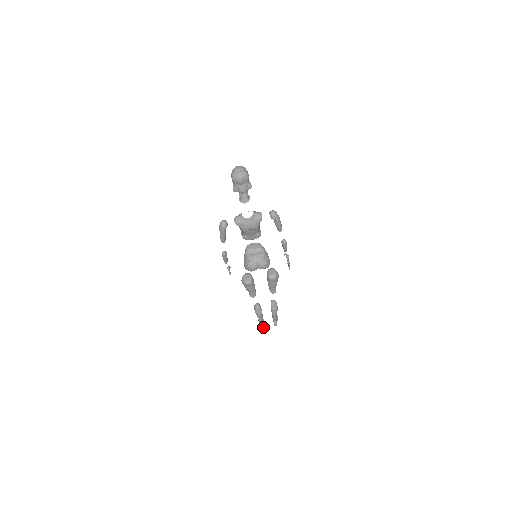
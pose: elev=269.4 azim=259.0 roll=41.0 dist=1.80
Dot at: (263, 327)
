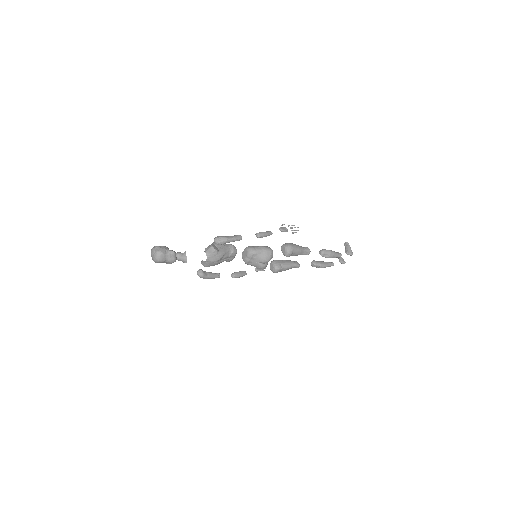
Dot at: occluded
